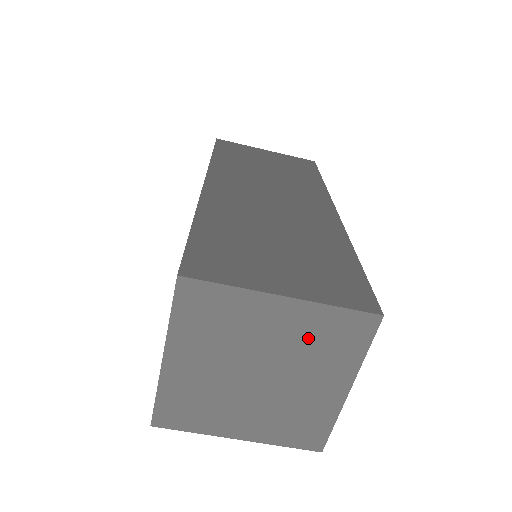
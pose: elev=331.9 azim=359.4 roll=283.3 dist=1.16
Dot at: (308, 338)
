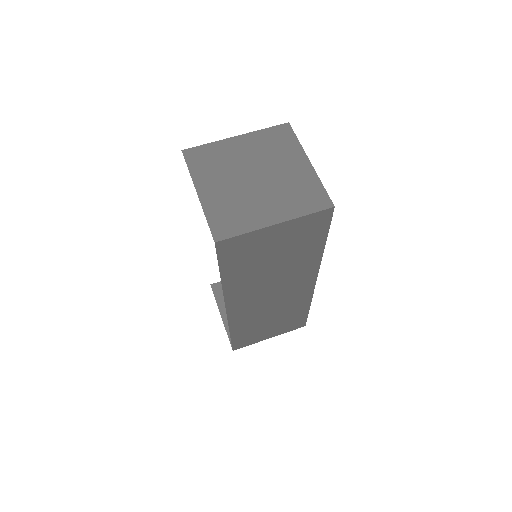
Dot at: (295, 184)
